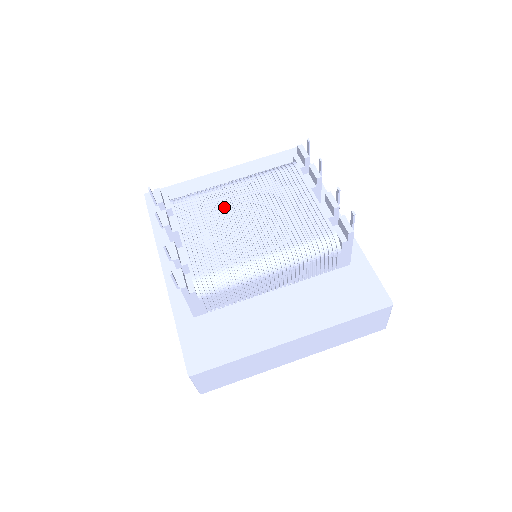
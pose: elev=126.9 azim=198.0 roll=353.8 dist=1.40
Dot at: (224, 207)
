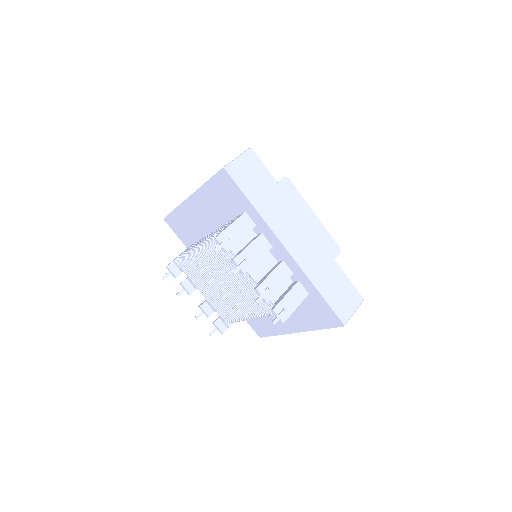
Dot at: (208, 275)
